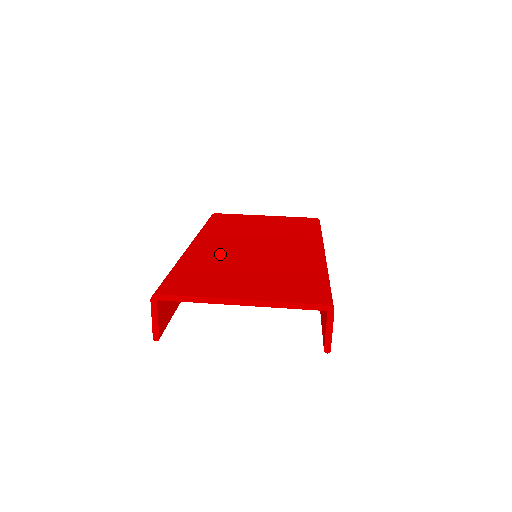
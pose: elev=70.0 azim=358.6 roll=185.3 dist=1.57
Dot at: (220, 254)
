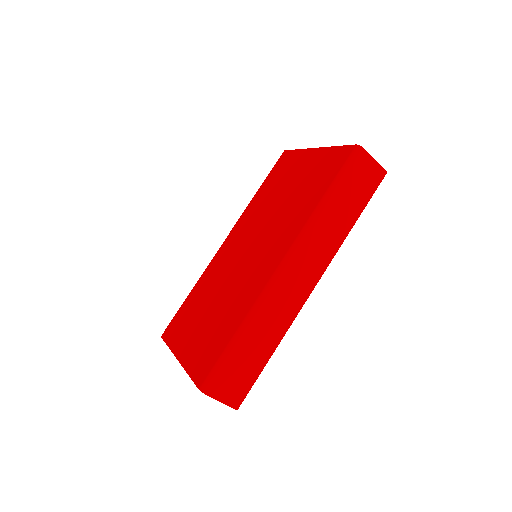
Dot at: (220, 269)
